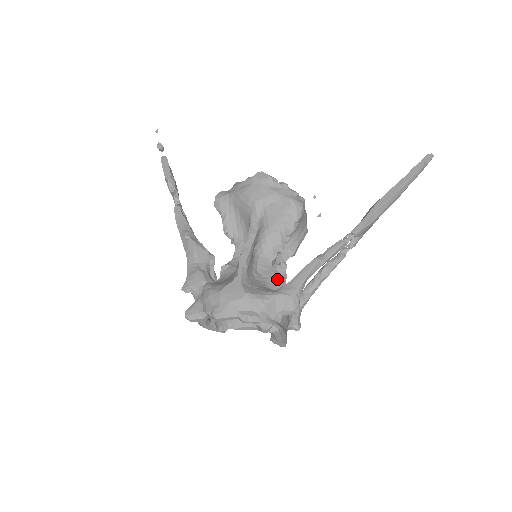
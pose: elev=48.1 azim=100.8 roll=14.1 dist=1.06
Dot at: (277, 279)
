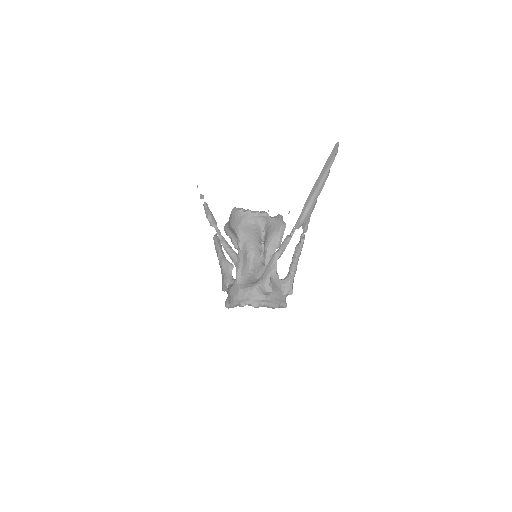
Dot at: (263, 271)
